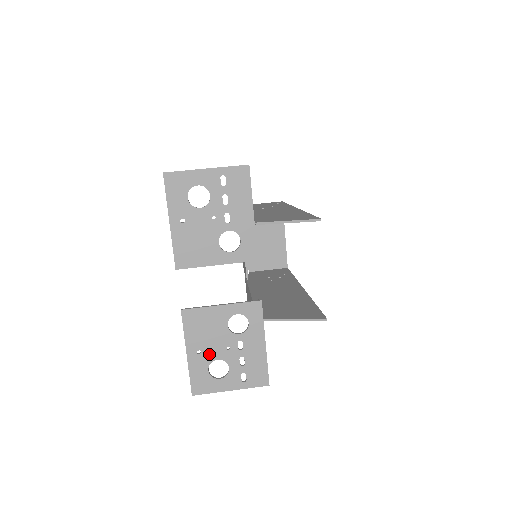
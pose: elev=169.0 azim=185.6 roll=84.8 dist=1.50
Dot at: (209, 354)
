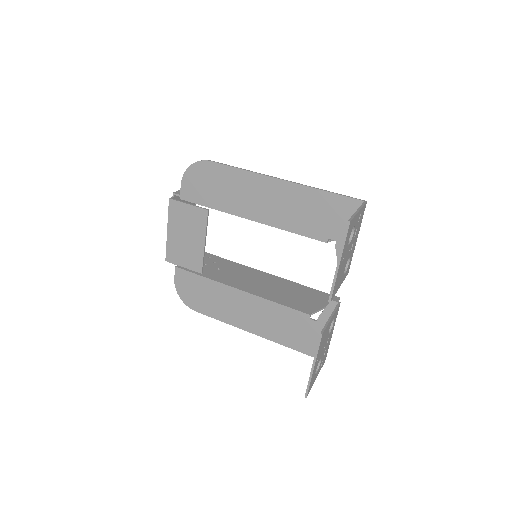
Dot at: (319, 359)
